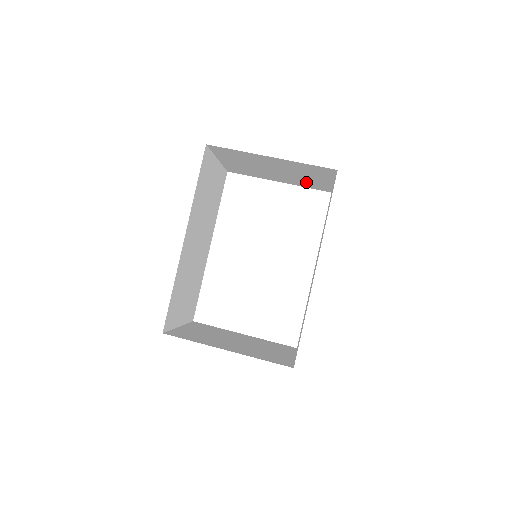
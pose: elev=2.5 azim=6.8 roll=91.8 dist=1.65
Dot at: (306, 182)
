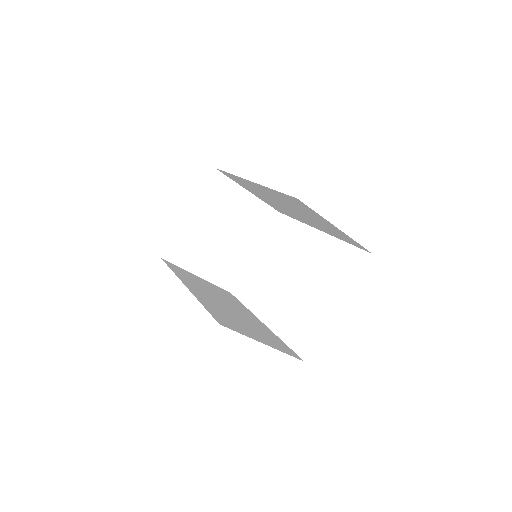
Dot at: (252, 221)
